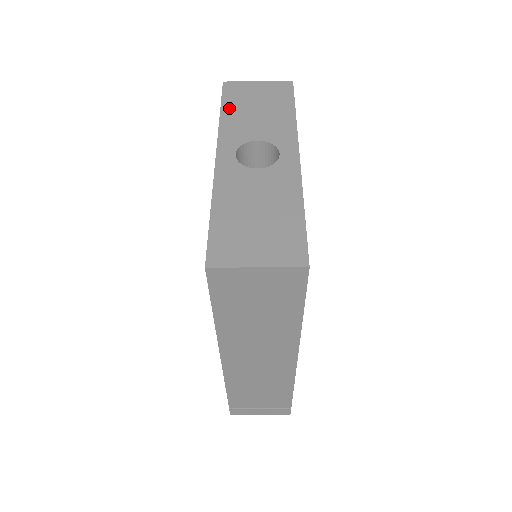
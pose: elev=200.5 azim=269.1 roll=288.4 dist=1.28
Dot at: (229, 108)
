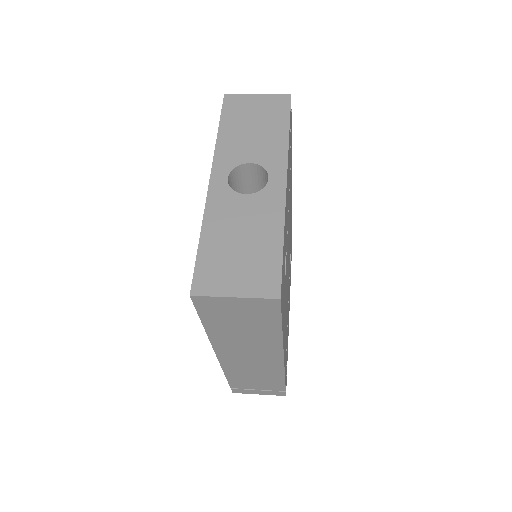
Dot at: (227, 125)
